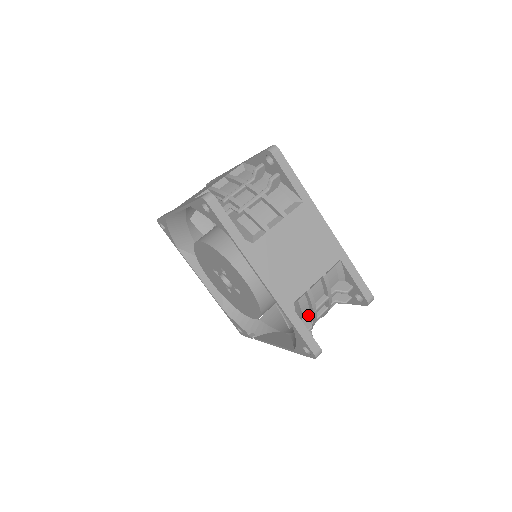
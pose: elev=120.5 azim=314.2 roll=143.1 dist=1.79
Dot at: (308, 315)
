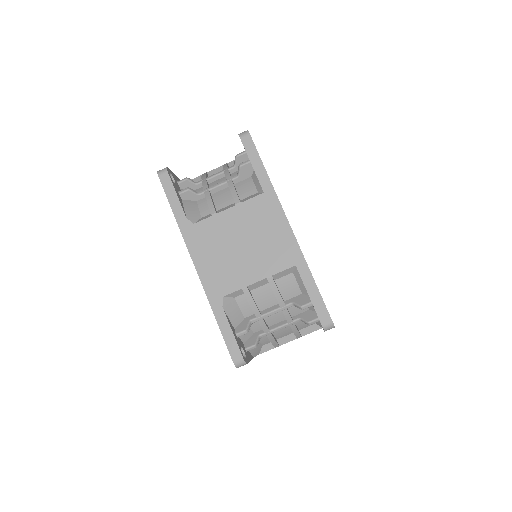
Dot at: occluded
